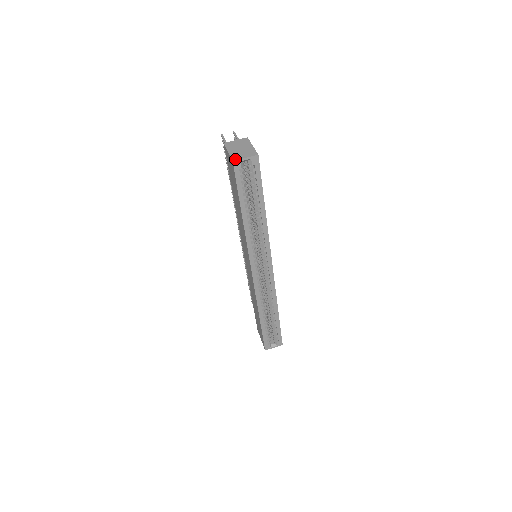
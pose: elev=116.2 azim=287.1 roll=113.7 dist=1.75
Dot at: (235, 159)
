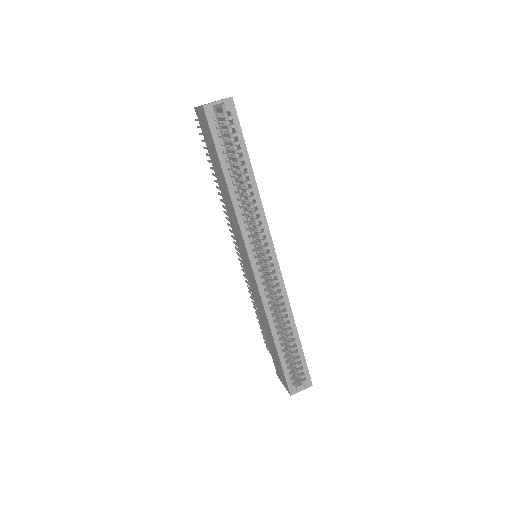
Dot at: (206, 104)
